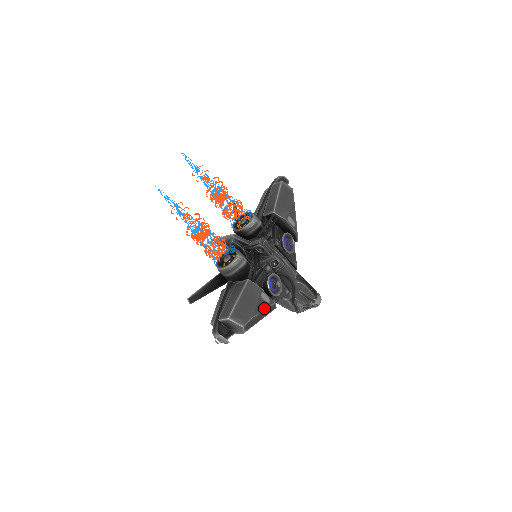
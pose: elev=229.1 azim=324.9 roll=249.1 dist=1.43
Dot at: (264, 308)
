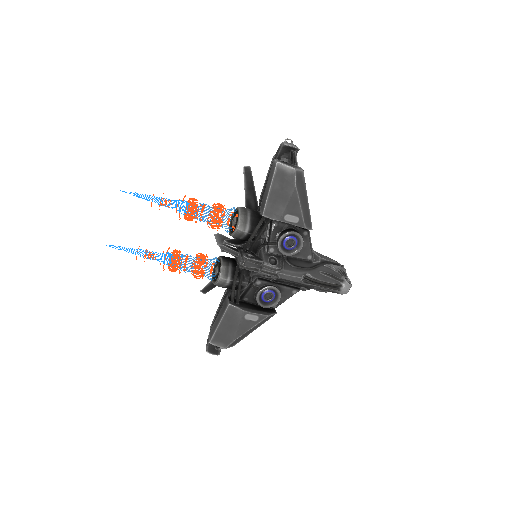
Dot at: (251, 327)
